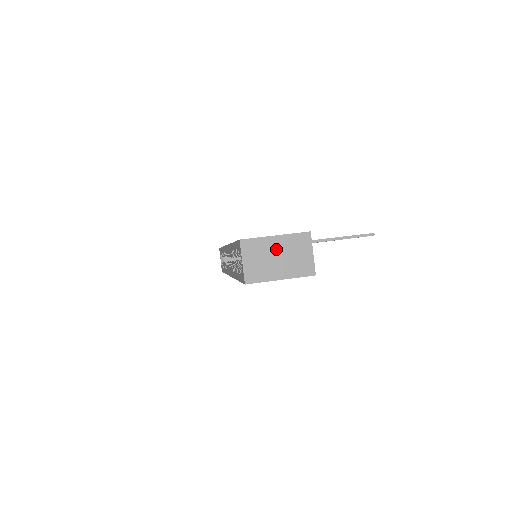
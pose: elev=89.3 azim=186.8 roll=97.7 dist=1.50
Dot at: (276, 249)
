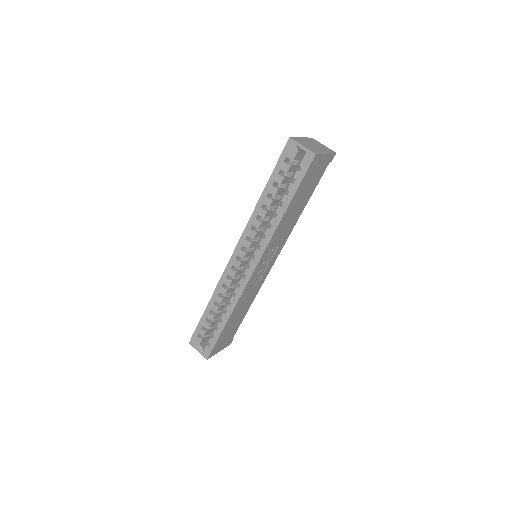
Dot at: (308, 142)
